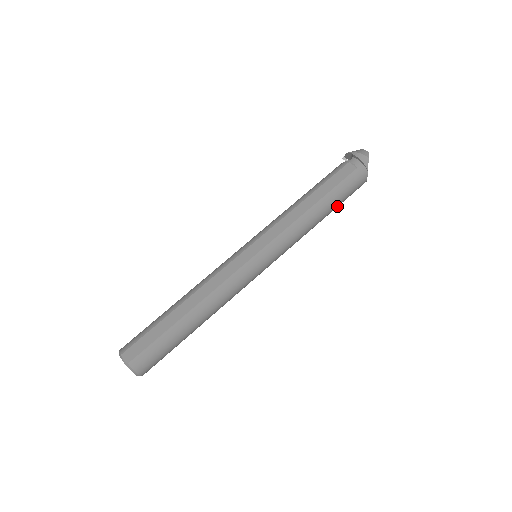
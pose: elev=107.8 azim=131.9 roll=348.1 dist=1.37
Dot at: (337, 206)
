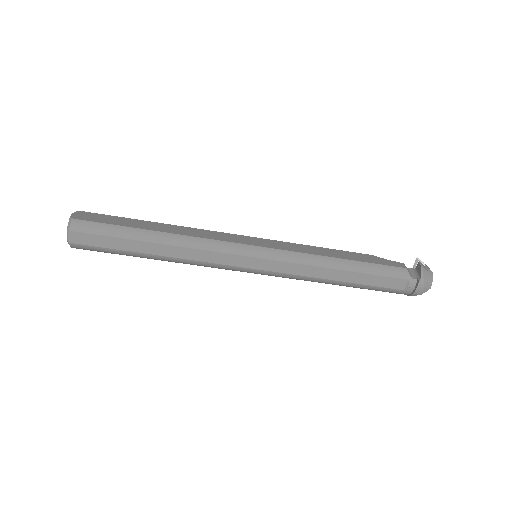
Dot at: occluded
